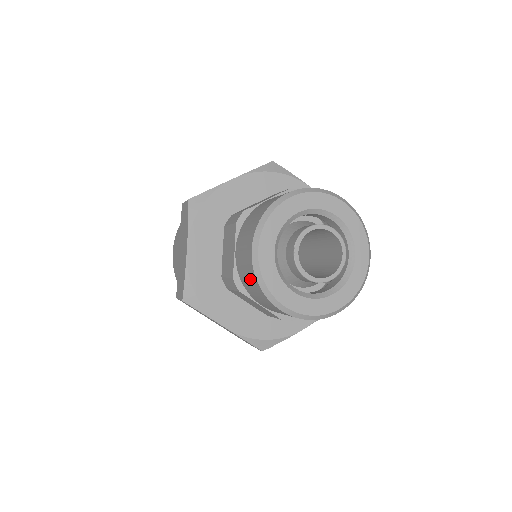
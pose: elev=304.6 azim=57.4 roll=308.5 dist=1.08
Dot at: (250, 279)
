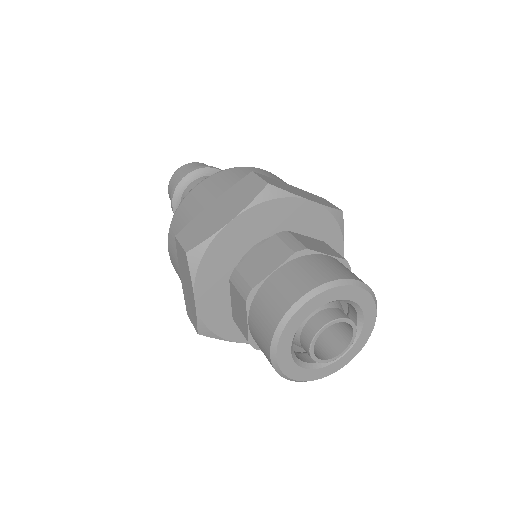
Dot at: (268, 360)
